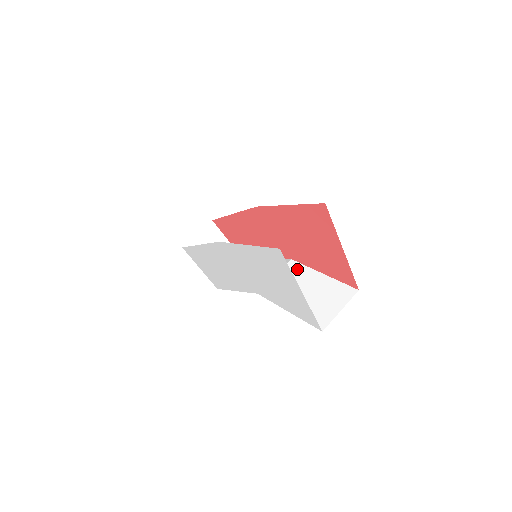
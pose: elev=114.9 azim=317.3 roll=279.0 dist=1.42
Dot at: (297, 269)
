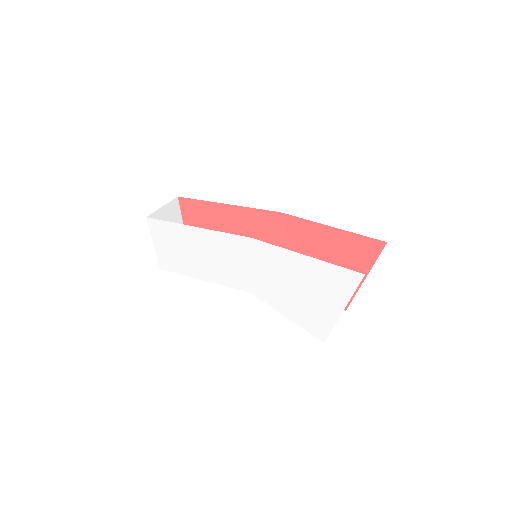
Dot at: occluded
